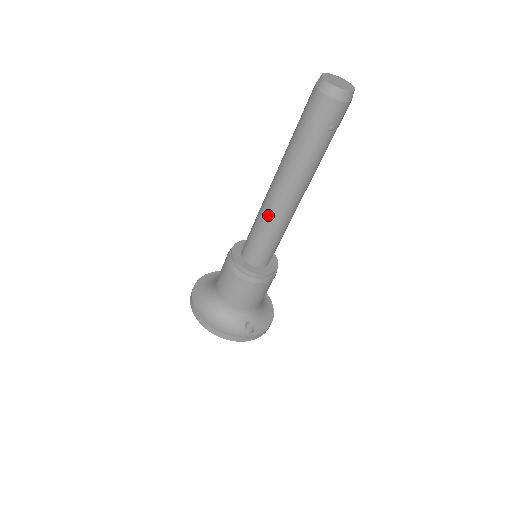
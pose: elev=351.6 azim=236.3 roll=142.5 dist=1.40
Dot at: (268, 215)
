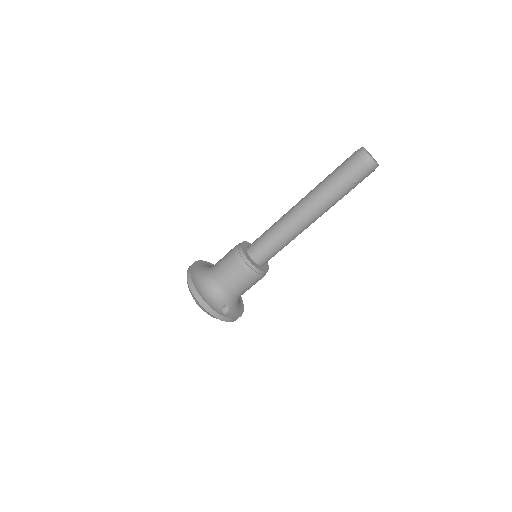
Dot at: (284, 225)
